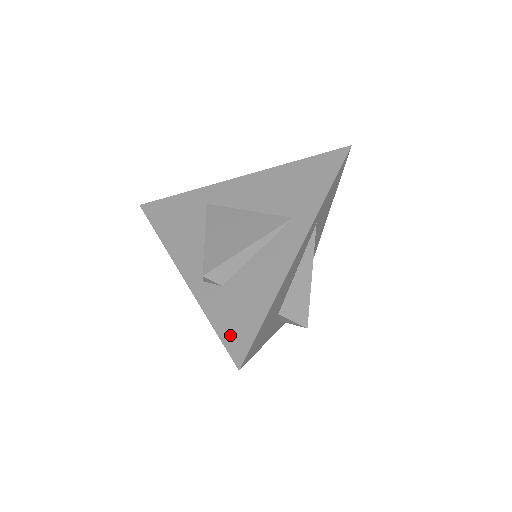
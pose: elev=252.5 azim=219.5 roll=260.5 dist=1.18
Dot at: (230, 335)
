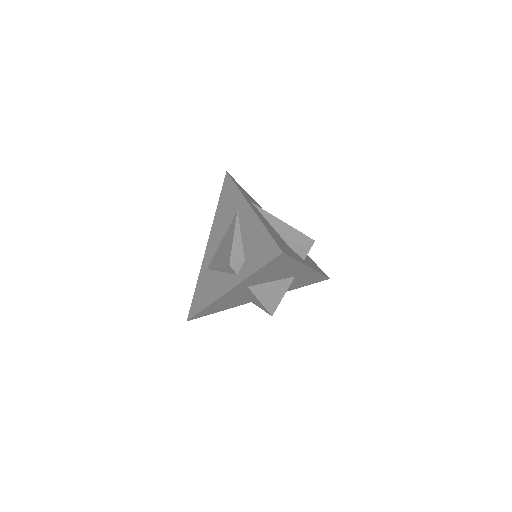
Dot at: (266, 257)
